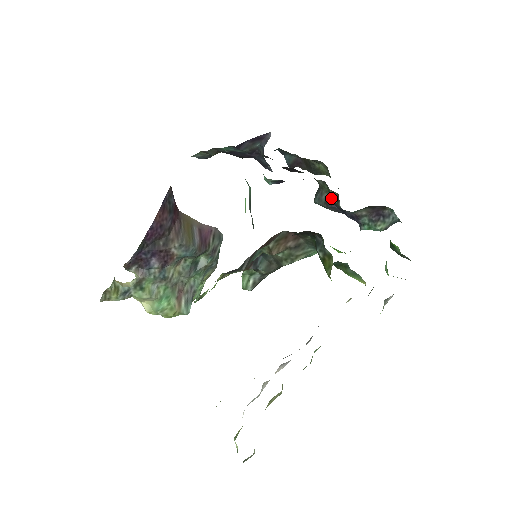
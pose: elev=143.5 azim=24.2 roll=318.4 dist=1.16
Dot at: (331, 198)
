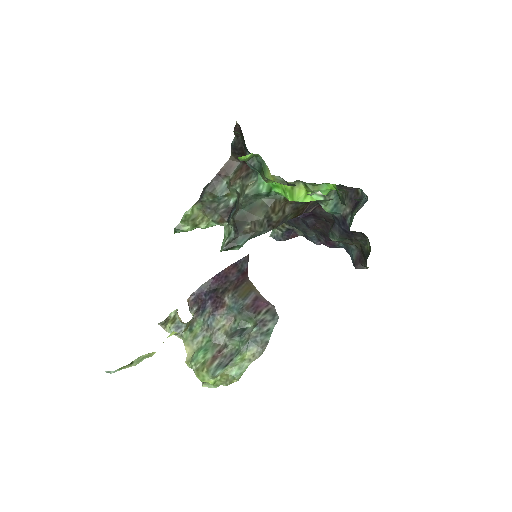
Dot at: occluded
